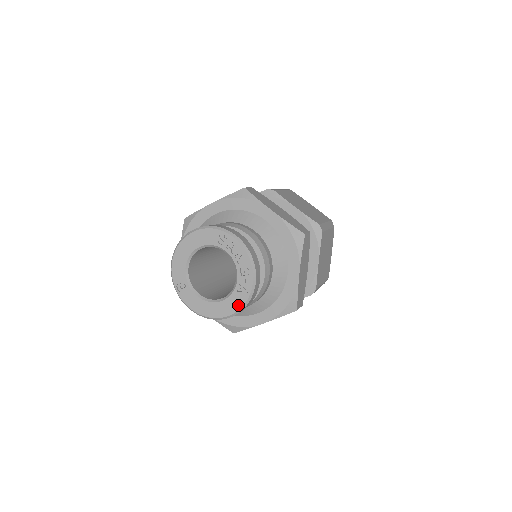
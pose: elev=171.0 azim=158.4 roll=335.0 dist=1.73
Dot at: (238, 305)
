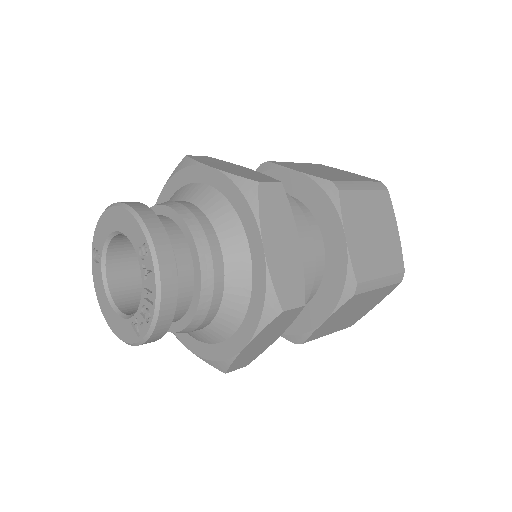
Dot at: (126, 337)
